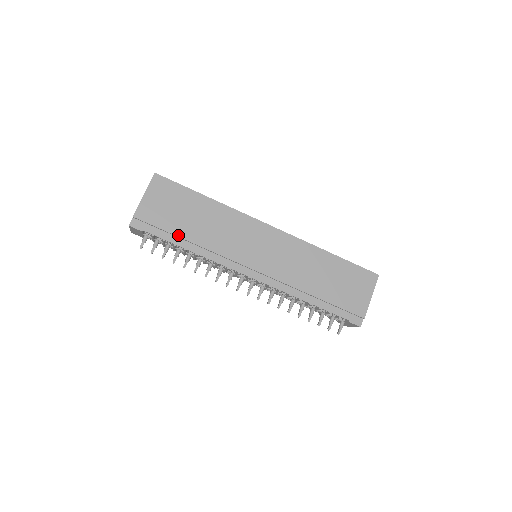
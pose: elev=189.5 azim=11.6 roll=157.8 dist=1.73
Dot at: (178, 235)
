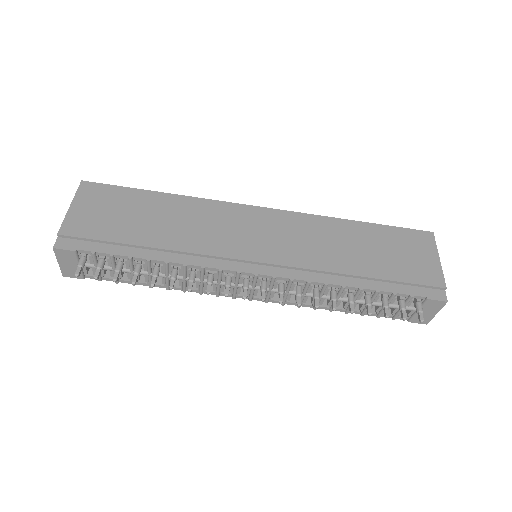
Dot at: (132, 243)
